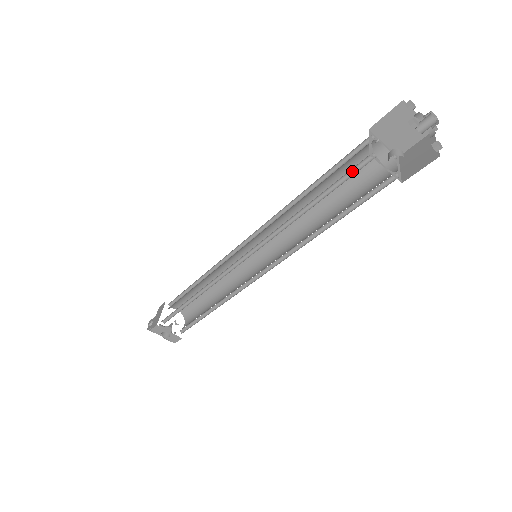
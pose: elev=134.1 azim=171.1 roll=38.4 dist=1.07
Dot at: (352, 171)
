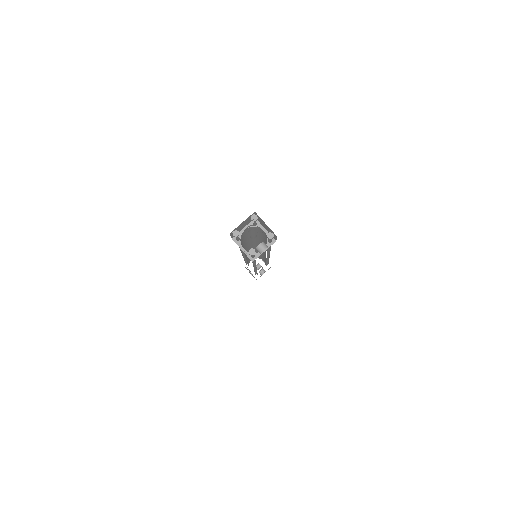
Dot at: (252, 256)
